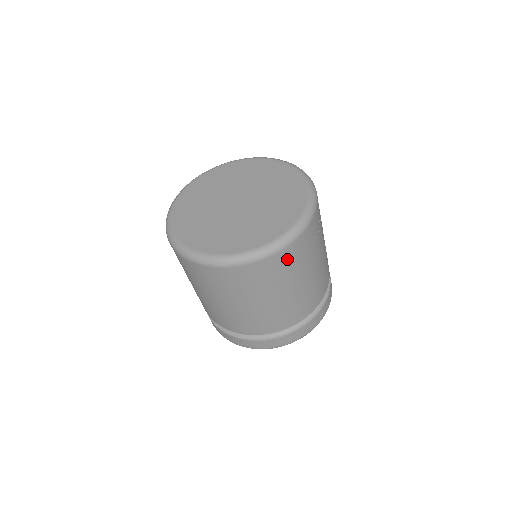
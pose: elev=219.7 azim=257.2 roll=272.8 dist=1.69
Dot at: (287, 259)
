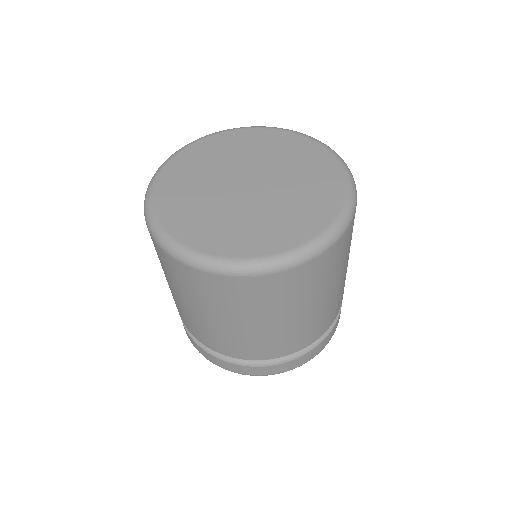
Dot at: (319, 269)
